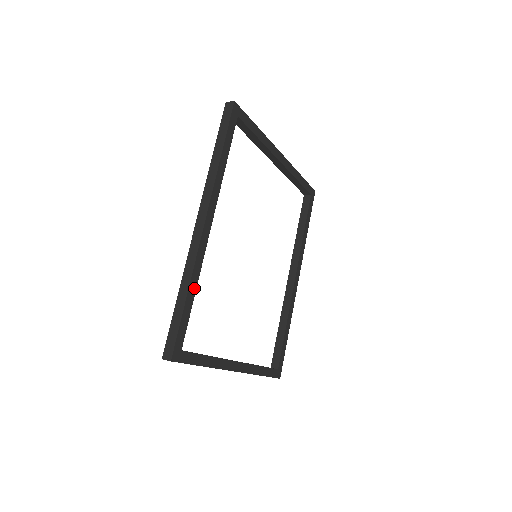
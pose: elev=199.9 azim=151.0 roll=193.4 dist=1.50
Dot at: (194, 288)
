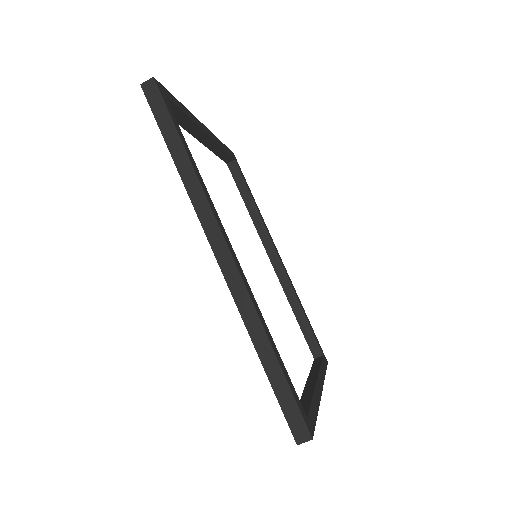
Dot at: (270, 337)
